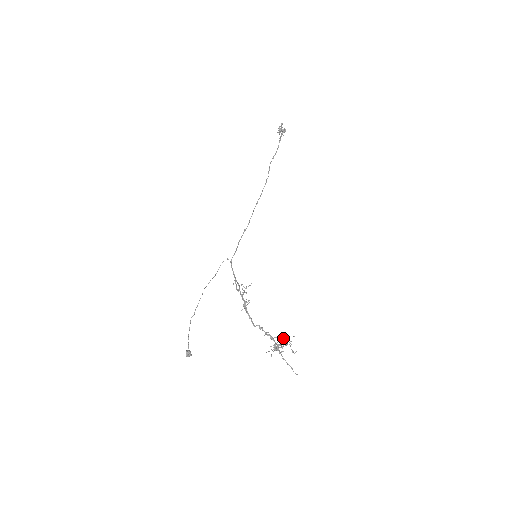
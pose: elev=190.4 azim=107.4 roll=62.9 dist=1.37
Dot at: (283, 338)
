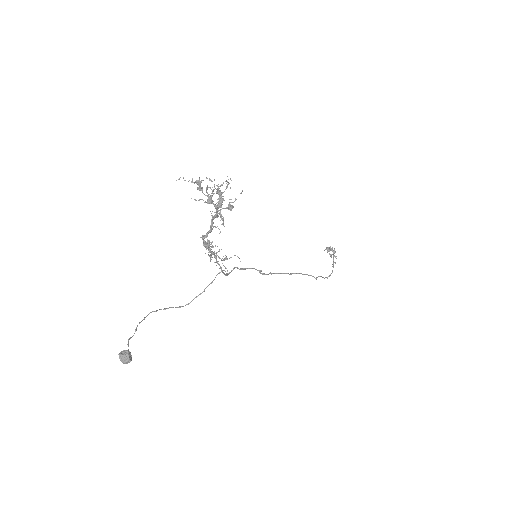
Dot at: (228, 204)
